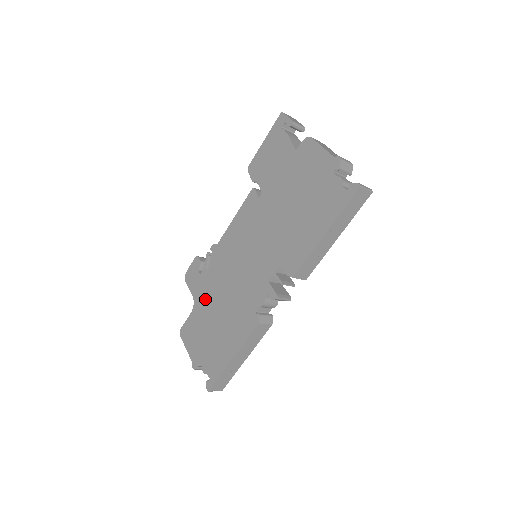
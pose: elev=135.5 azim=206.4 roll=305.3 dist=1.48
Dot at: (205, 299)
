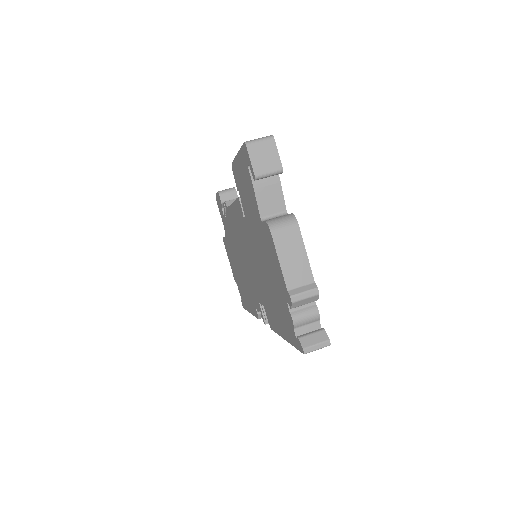
Dot at: (230, 242)
